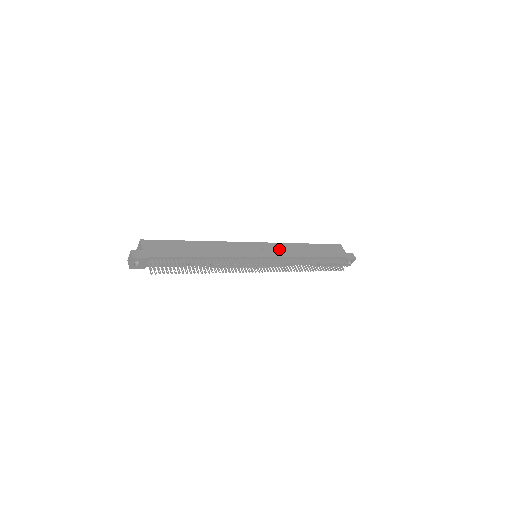
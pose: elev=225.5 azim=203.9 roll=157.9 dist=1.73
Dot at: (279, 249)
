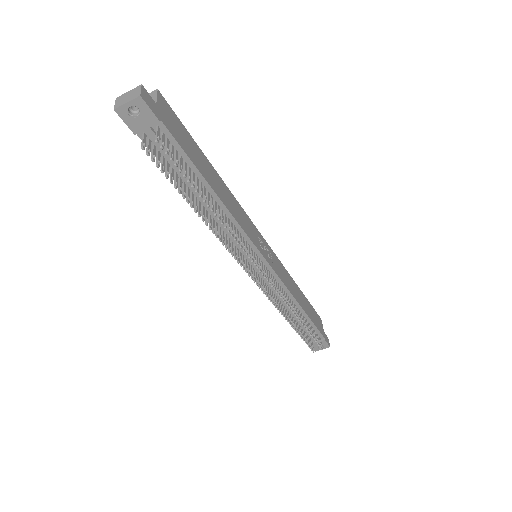
Dot at: (281, 270)
